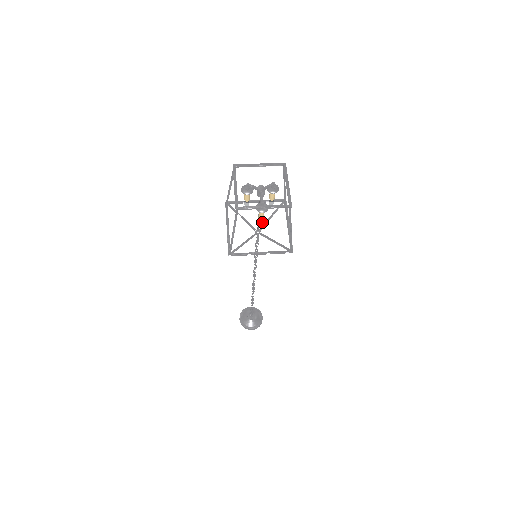
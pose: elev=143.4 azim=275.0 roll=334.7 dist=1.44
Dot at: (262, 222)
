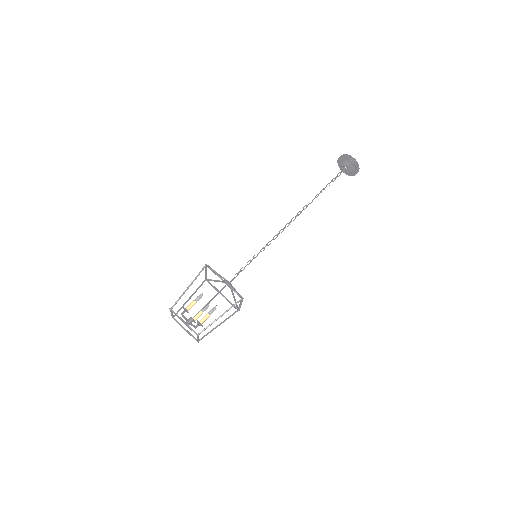
Dot at: (205, 309)
